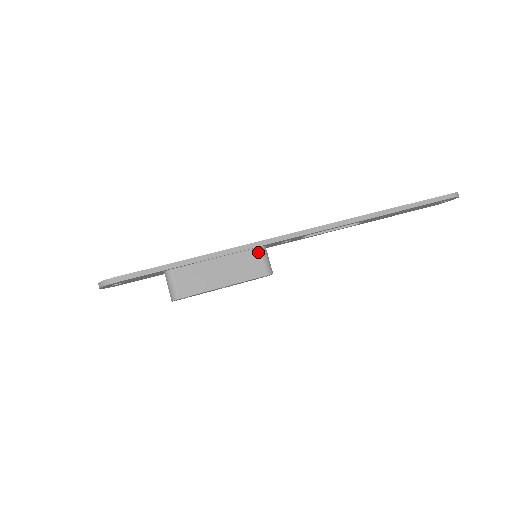
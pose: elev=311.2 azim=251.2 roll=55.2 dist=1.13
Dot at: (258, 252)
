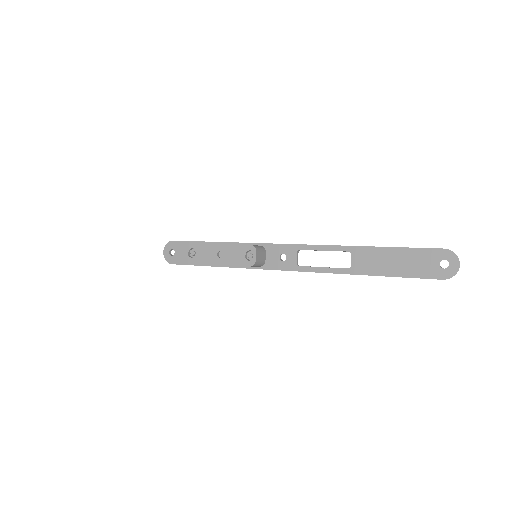
Dot at: occluded
